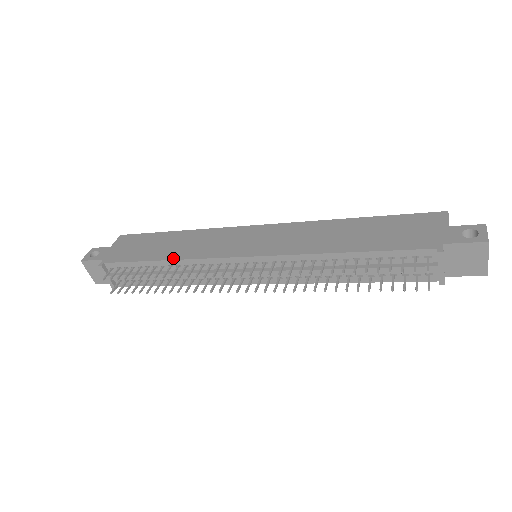
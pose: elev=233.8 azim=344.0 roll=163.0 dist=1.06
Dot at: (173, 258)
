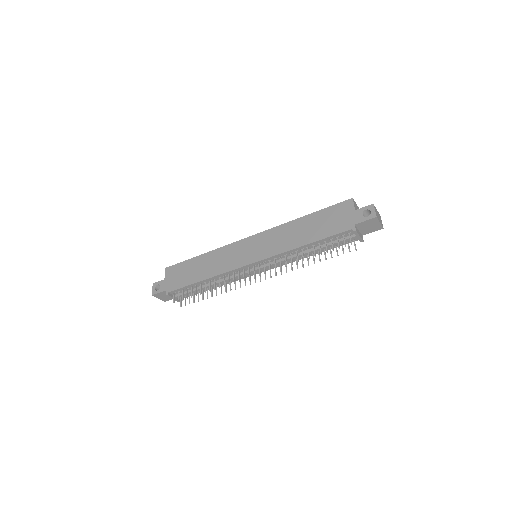
Dot at: (210, 277)
